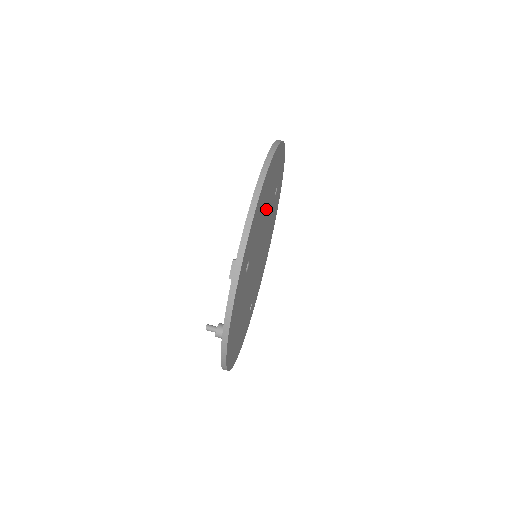
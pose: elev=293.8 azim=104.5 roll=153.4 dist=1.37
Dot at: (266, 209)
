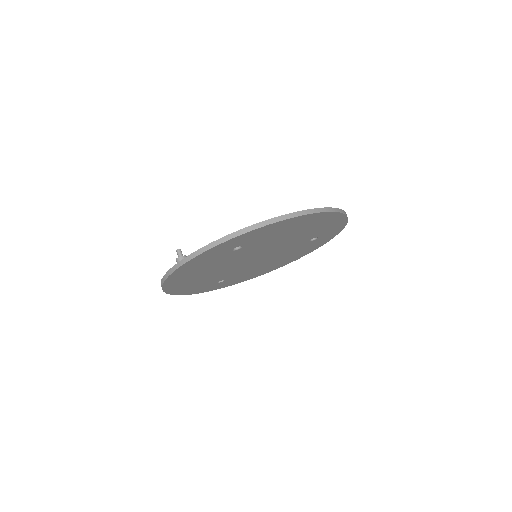
Dot at: (290, 237)
